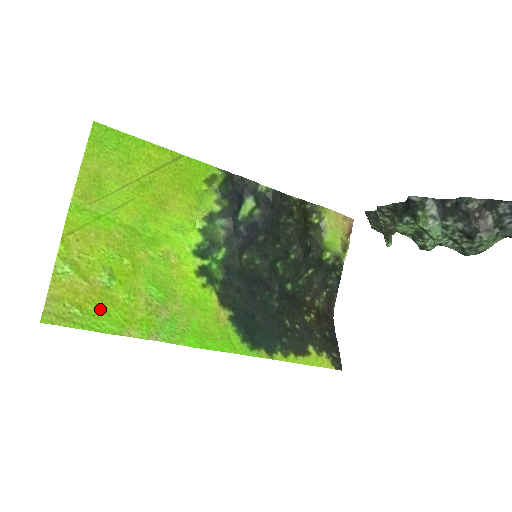
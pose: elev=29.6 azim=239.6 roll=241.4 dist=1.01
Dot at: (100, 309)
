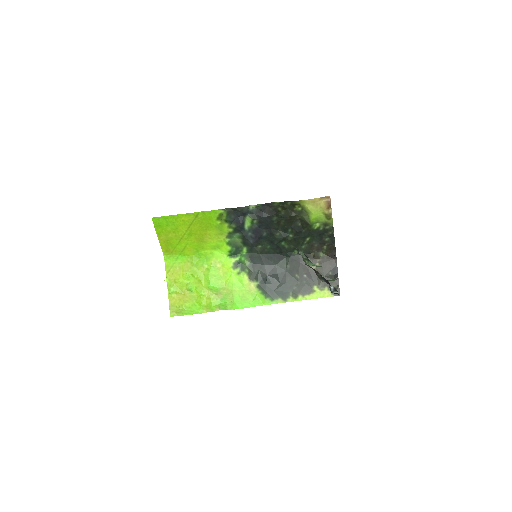
Dot at: (191, 304)
